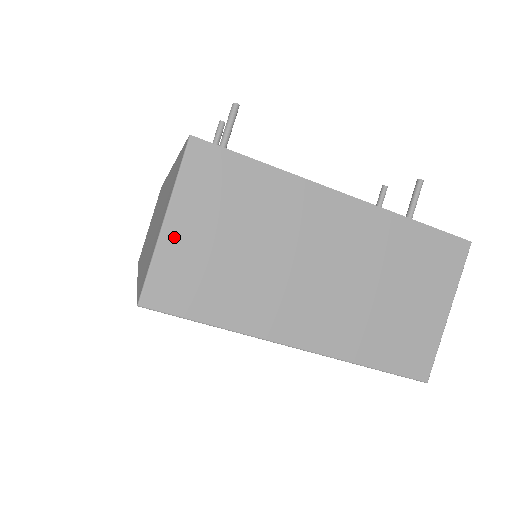
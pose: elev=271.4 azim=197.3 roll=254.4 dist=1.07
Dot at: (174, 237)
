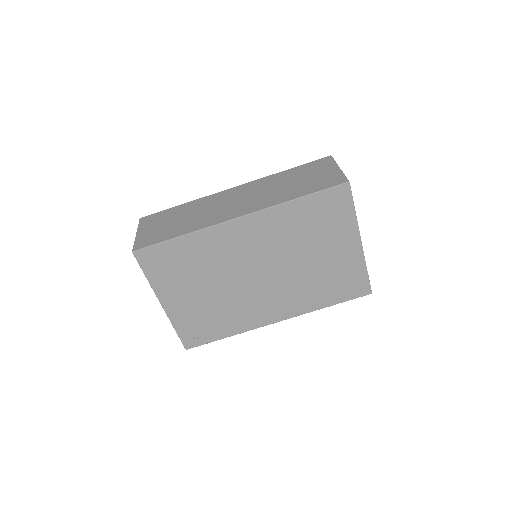
Dot at: occluded
